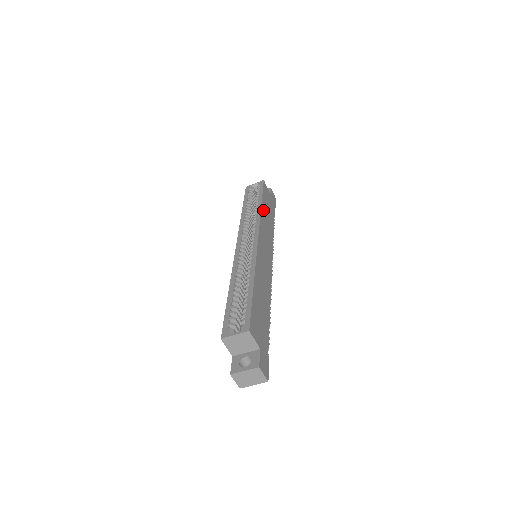
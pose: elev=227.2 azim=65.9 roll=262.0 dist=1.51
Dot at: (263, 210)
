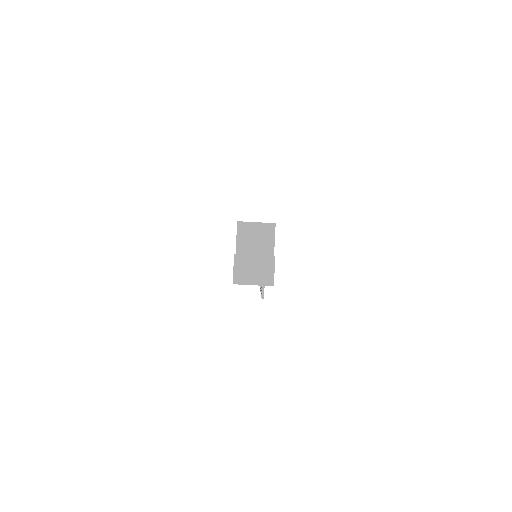
Dot at: occluded
